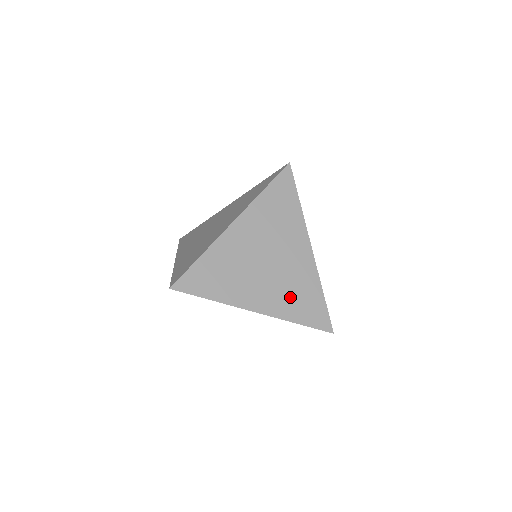
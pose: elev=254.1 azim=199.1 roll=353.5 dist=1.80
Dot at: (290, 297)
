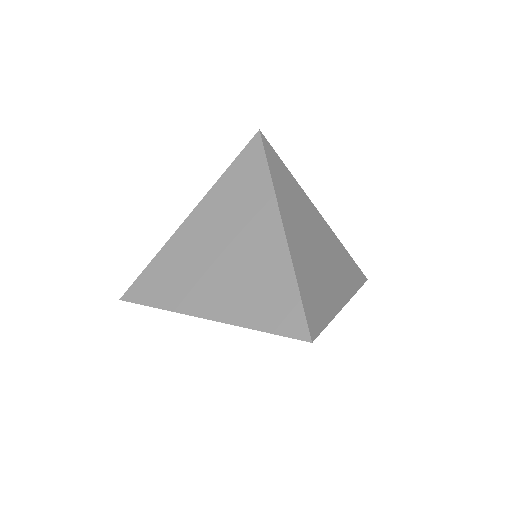
Dot at: (343, 271)
